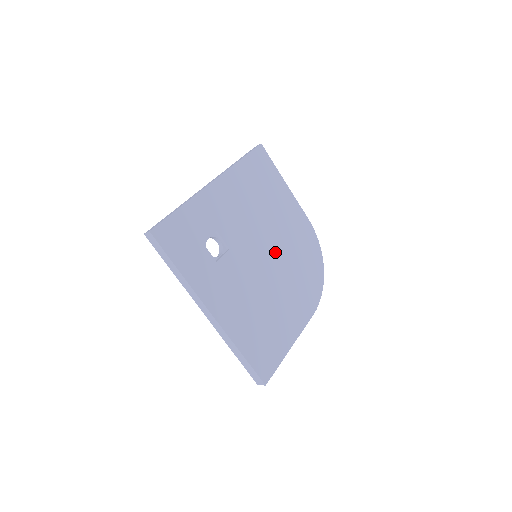
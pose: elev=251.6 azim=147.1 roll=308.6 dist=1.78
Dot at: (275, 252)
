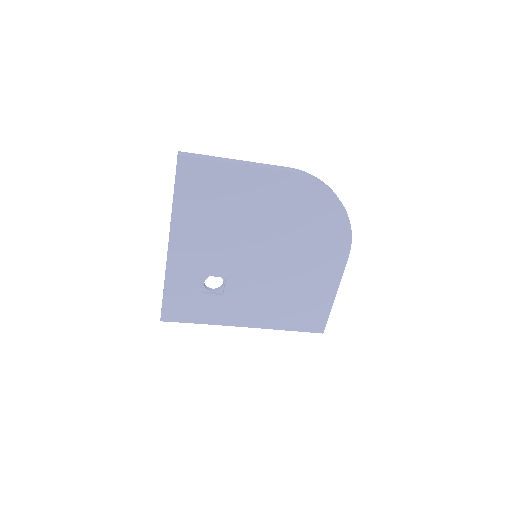
Dot at: (271, 241)
